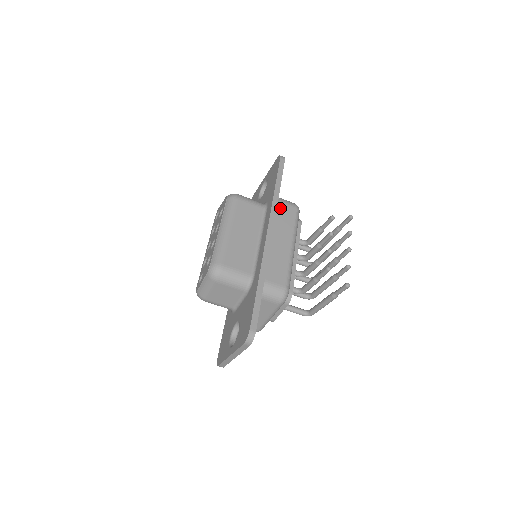
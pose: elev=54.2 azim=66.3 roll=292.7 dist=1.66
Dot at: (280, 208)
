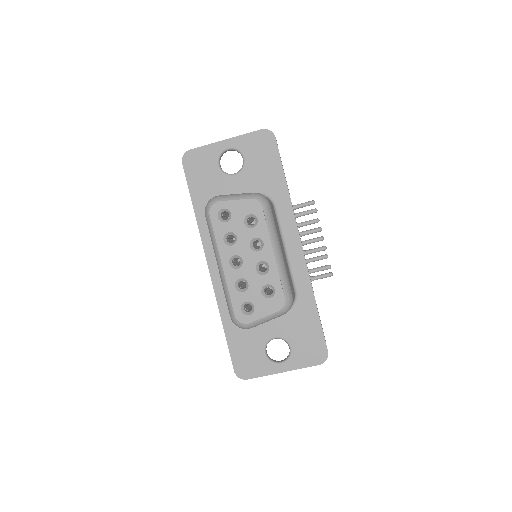
Dot at: occluded
